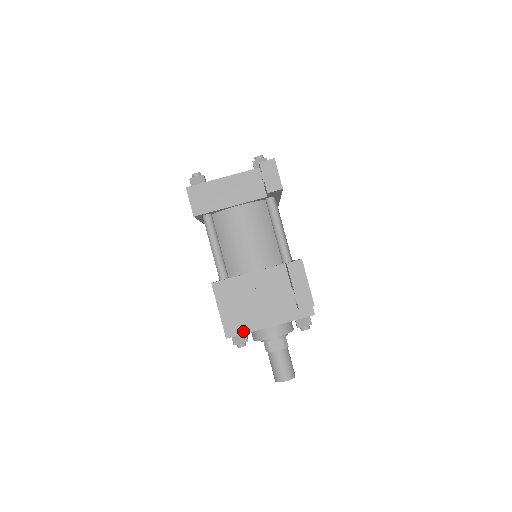
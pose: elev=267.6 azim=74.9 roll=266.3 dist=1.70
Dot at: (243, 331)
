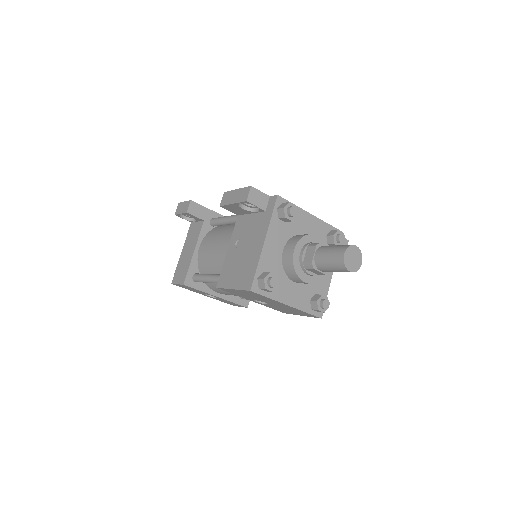
Dot at: (254, 271)
